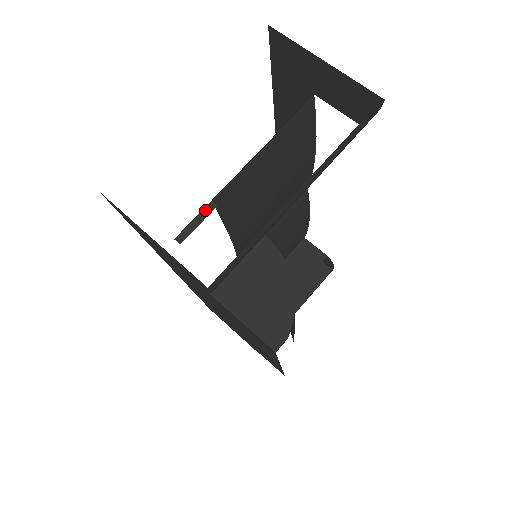
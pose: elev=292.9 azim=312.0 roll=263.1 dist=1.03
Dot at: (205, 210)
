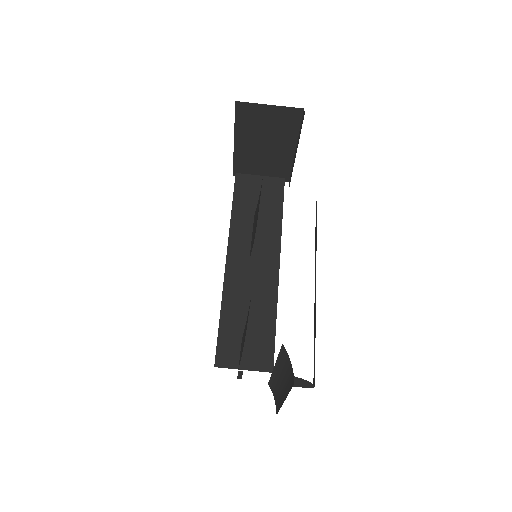
Dot at: (239, 373)
